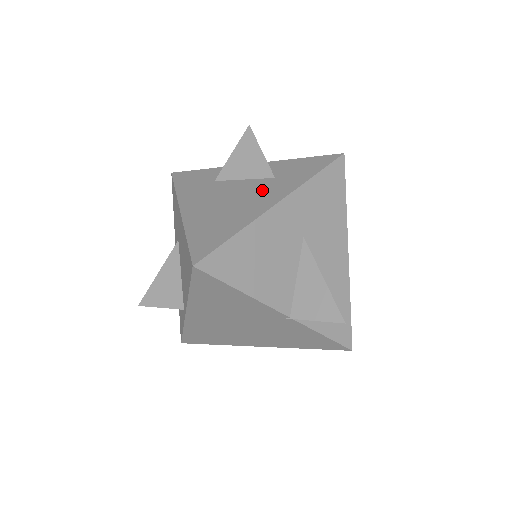
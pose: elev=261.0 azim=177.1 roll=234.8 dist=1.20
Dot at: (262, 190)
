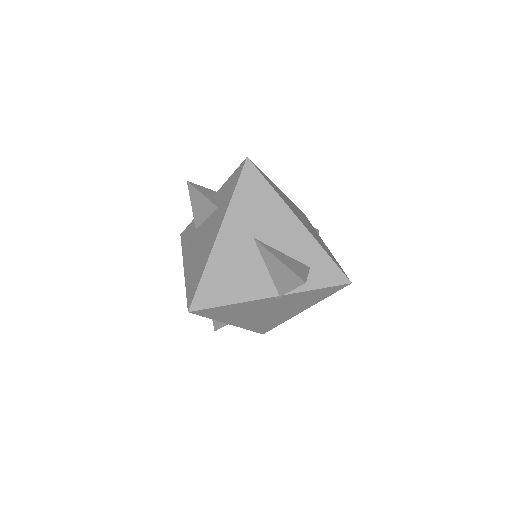
Dot at: (213, 224)
